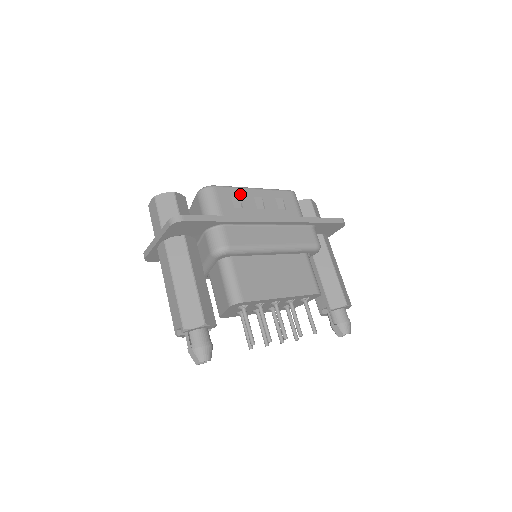
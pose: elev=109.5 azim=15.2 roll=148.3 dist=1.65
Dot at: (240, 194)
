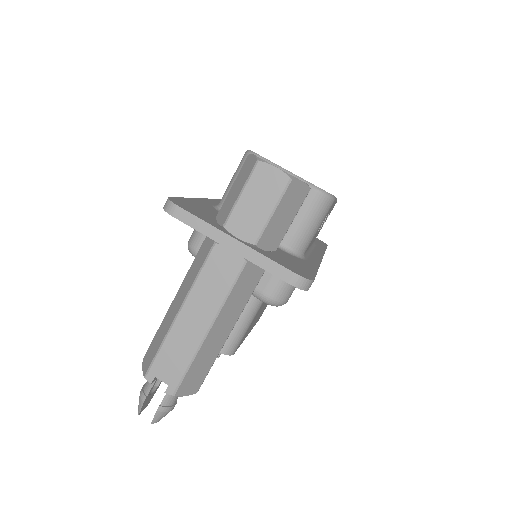
Dot at: occluded
